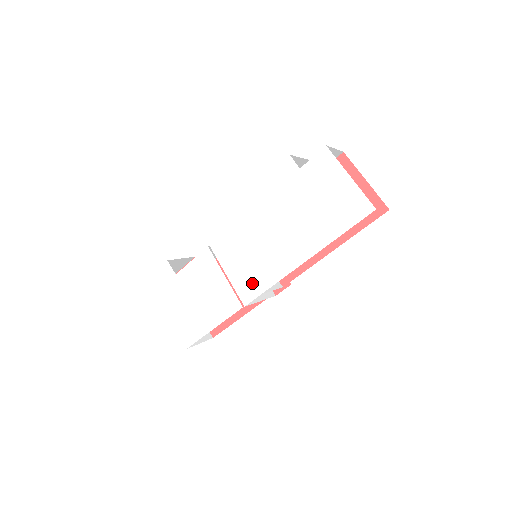
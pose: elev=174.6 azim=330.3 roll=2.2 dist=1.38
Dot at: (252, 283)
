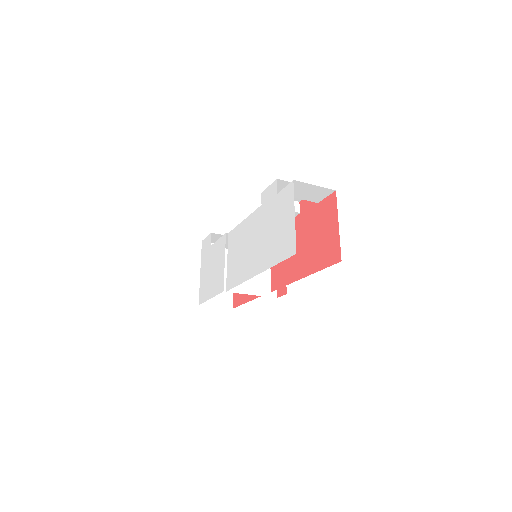
Dot at: (233, 276)
